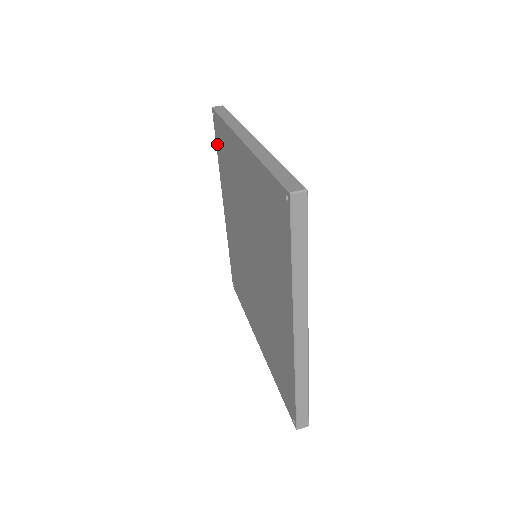
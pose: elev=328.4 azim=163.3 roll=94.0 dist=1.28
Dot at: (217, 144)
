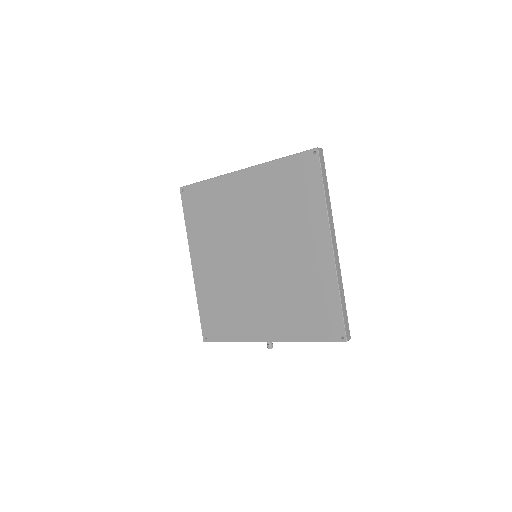
Dot at: (187, 211)
